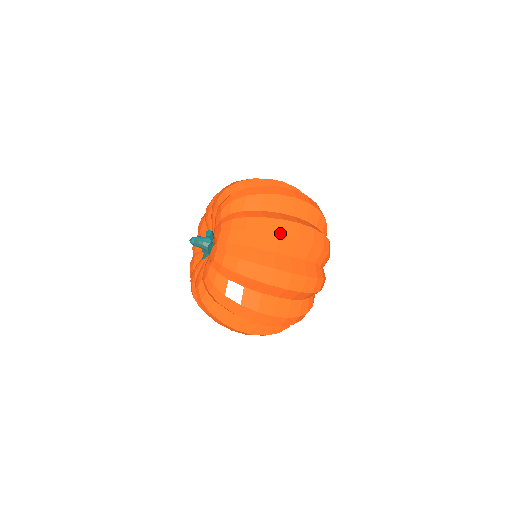
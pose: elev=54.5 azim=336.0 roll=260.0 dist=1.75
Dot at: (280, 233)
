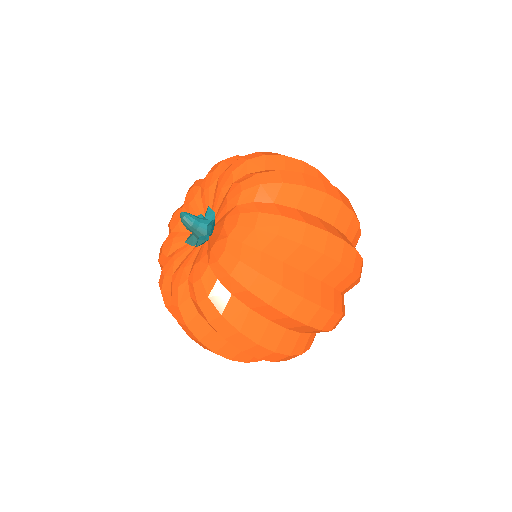
Dot at: (288, 313)
